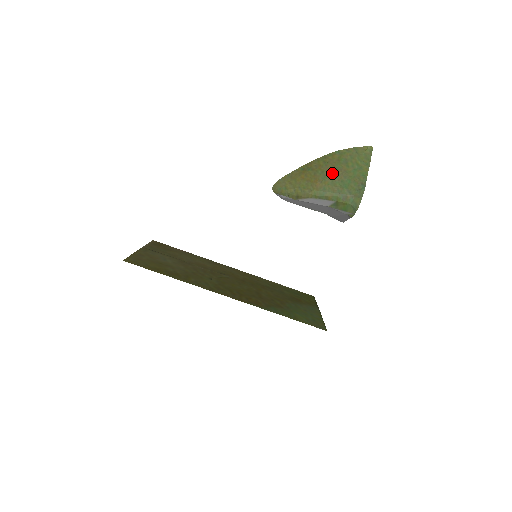
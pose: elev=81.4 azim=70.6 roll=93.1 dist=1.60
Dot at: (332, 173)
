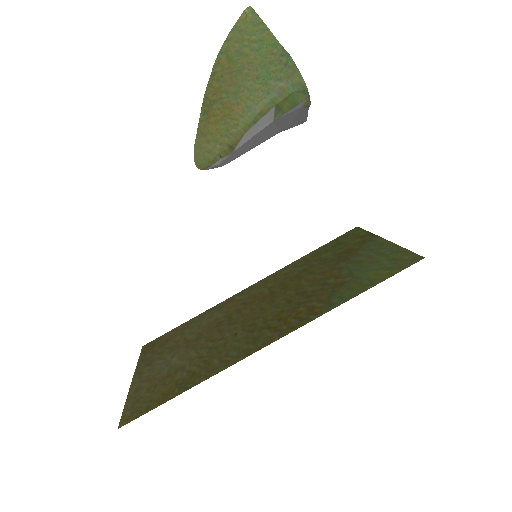
Dot at: (238, 82)
